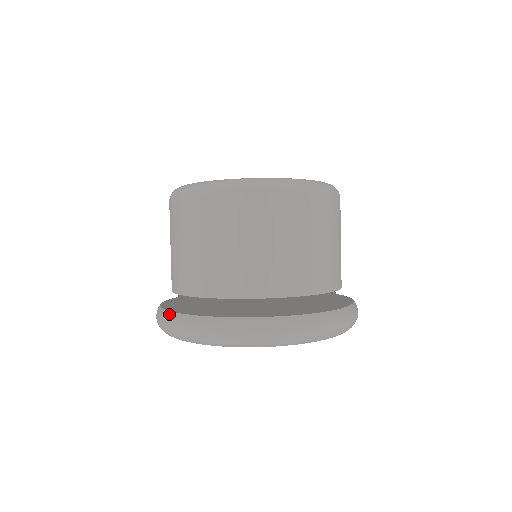
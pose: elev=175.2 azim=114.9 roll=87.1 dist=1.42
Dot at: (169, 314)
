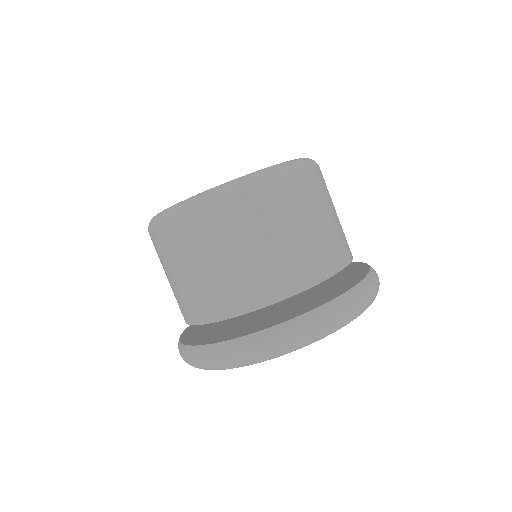
Dot at: (183, 333)
